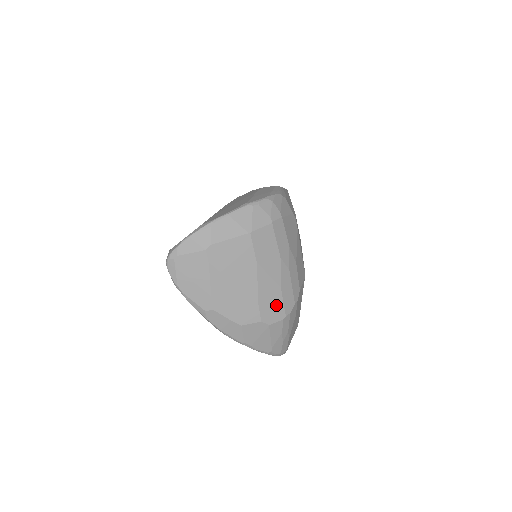
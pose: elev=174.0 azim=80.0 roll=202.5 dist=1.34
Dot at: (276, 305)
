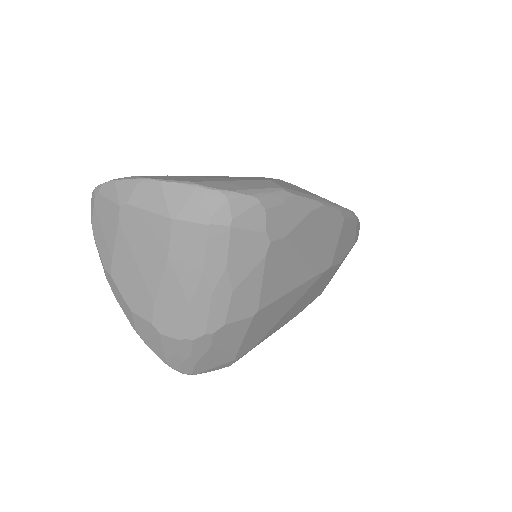
Dot at: (177, 319)
